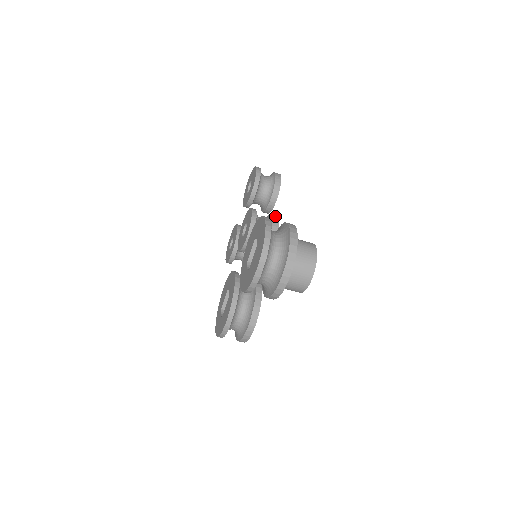
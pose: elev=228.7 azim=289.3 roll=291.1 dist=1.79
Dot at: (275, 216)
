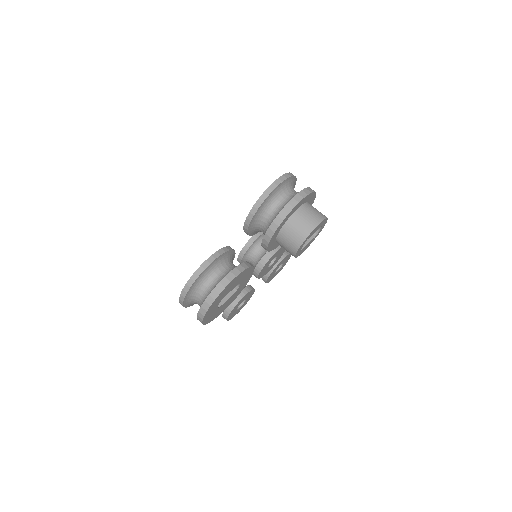
Dot at: occluded
